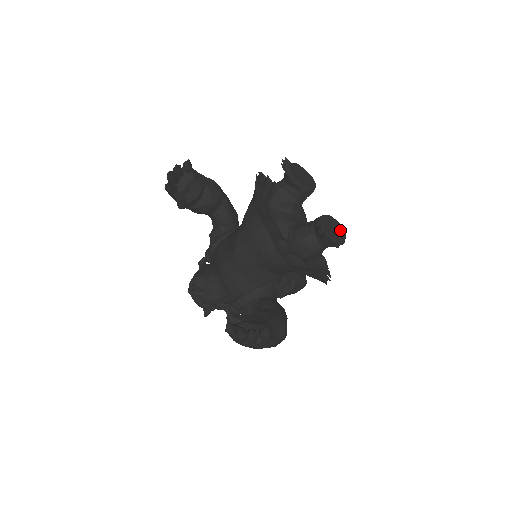
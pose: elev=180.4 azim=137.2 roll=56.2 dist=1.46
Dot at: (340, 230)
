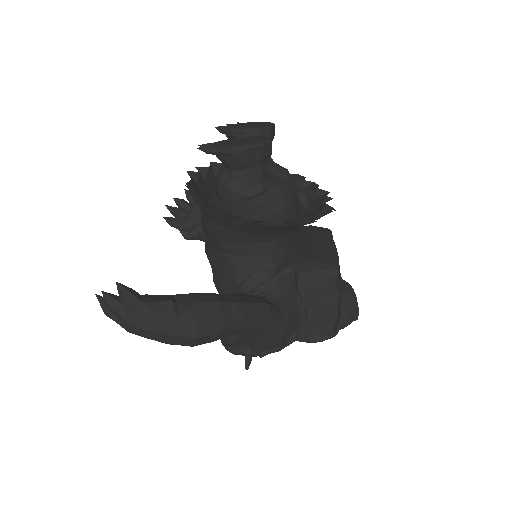
Dot at: (256, 141)
